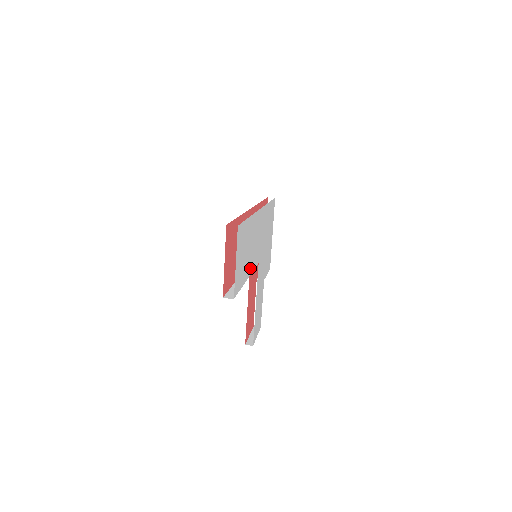
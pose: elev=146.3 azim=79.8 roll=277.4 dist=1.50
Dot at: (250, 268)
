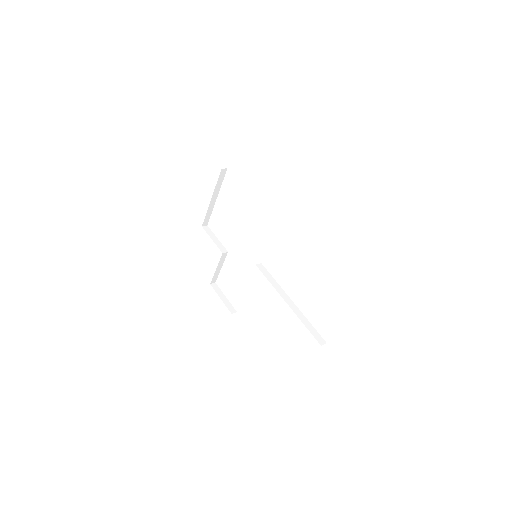
Dot at: occluded
